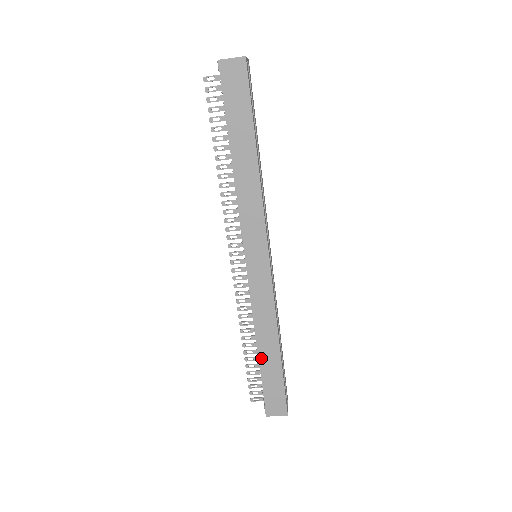
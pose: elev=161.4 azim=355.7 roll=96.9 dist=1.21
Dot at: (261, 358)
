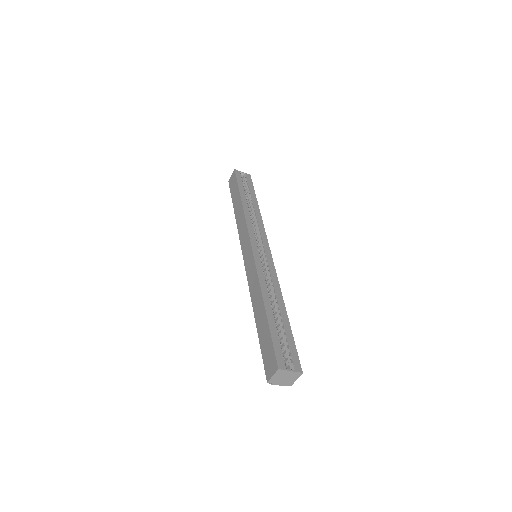
Dot at: (257, 323)
